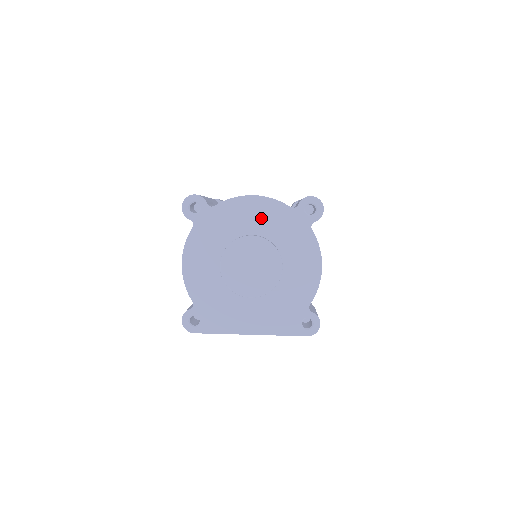
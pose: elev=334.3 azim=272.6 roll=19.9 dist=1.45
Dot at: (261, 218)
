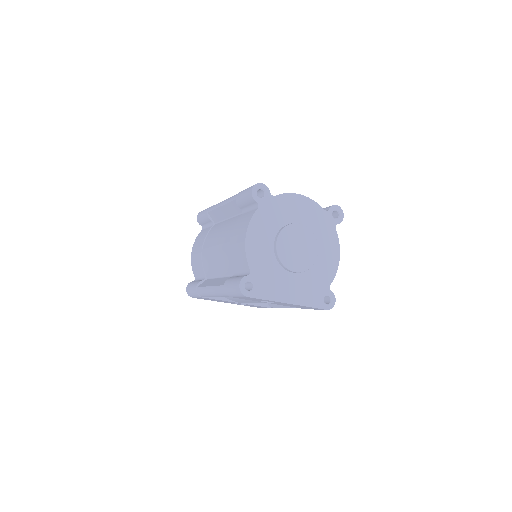
Dot at: (305, 213)
